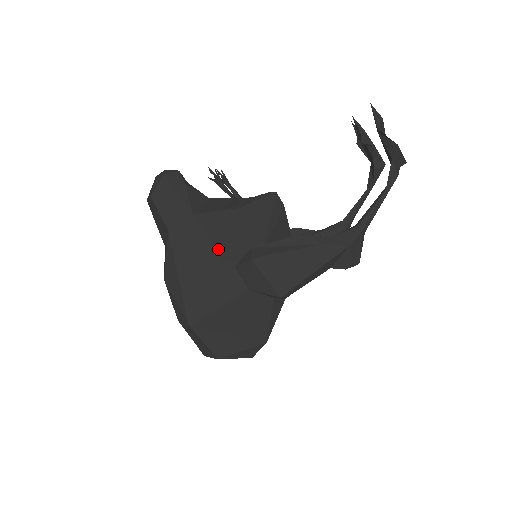
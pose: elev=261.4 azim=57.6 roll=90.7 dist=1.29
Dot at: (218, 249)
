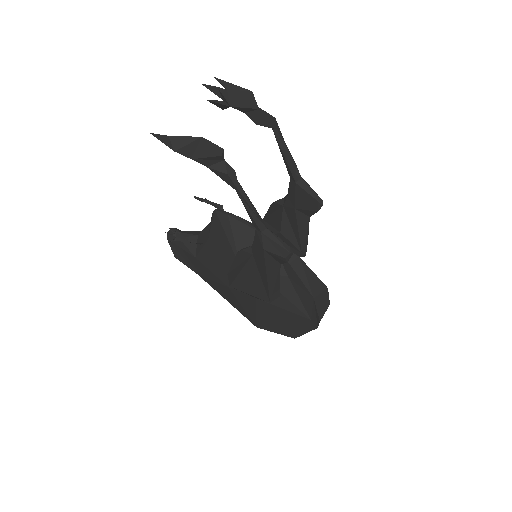
Dot at: (221, 278)
